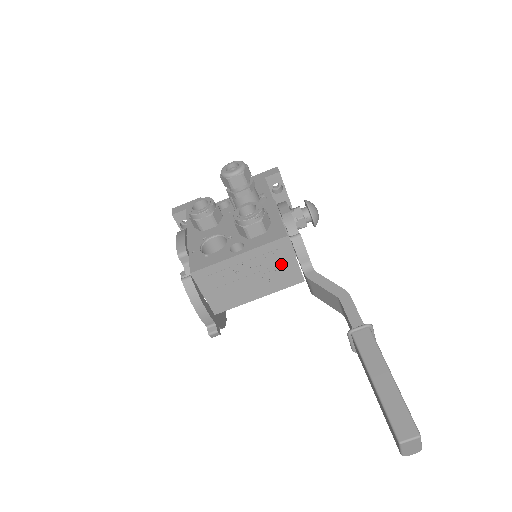
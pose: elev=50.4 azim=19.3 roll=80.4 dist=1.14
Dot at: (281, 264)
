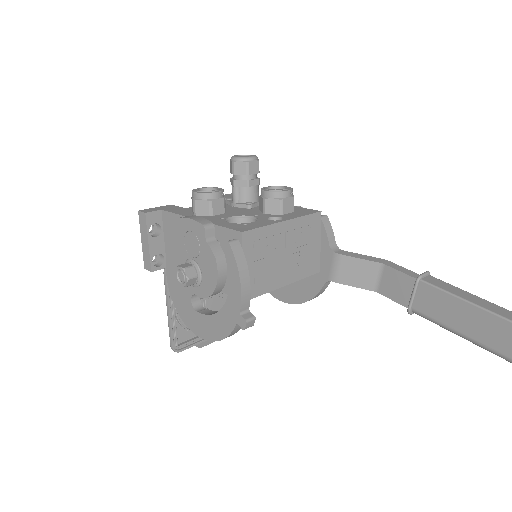
Dot at: (310, 244)
